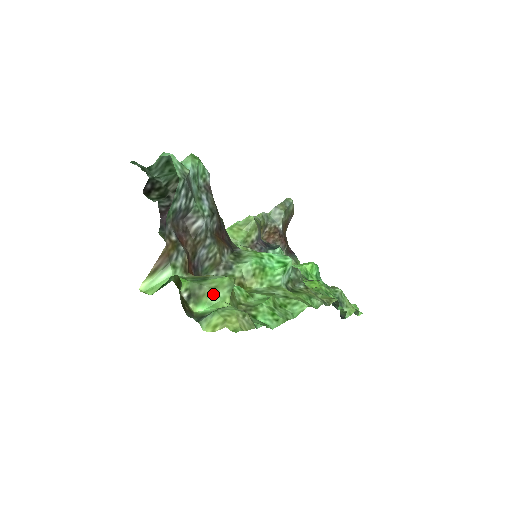
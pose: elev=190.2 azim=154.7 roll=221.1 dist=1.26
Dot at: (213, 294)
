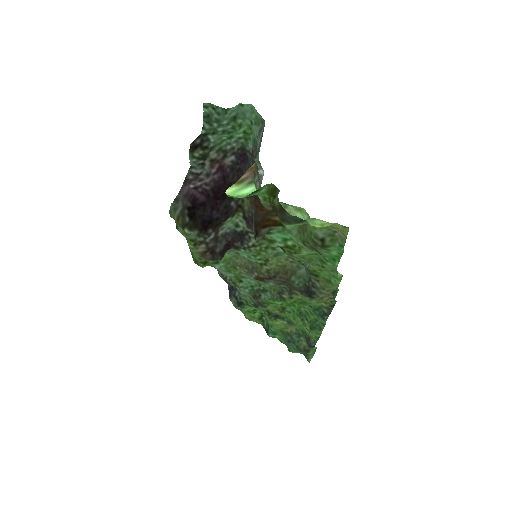
Dot at: (298, 214)
